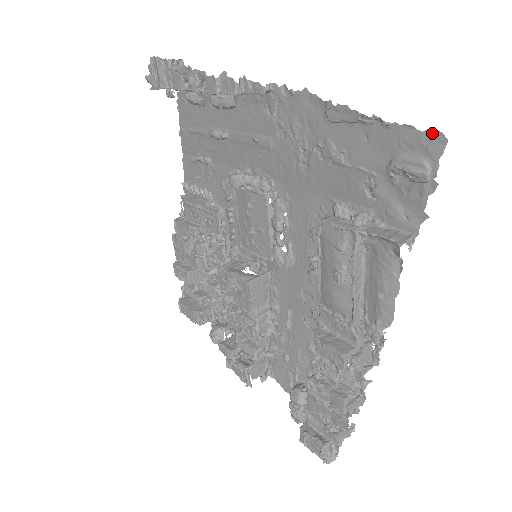
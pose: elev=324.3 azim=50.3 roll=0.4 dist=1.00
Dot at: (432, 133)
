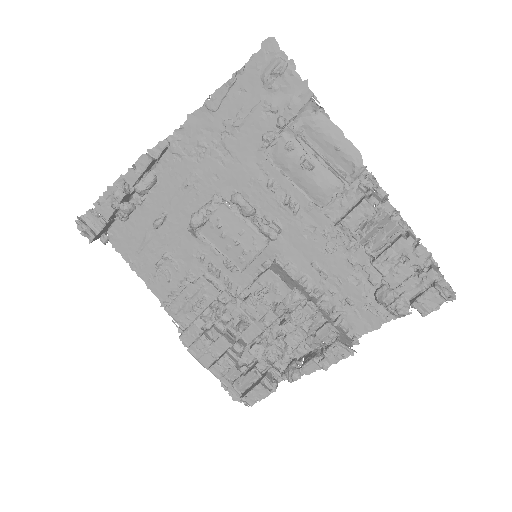
Dot at: (265, 44)
